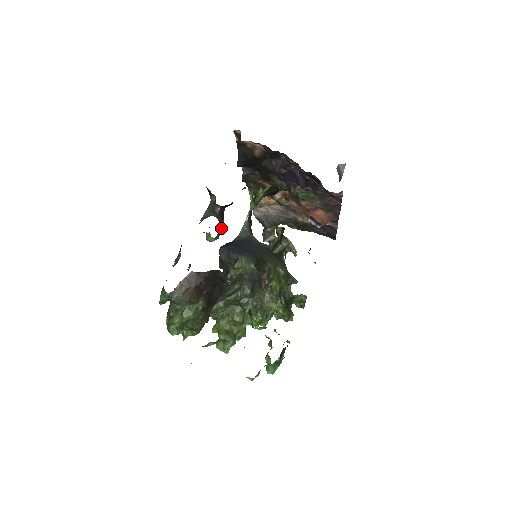
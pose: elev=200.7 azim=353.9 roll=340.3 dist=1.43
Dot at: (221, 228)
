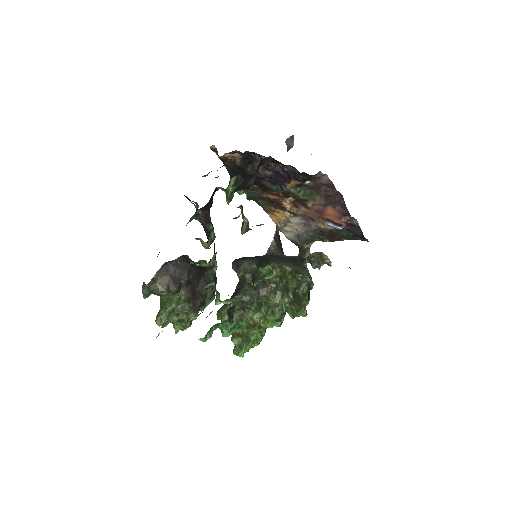
Dot at: (213, 233)
